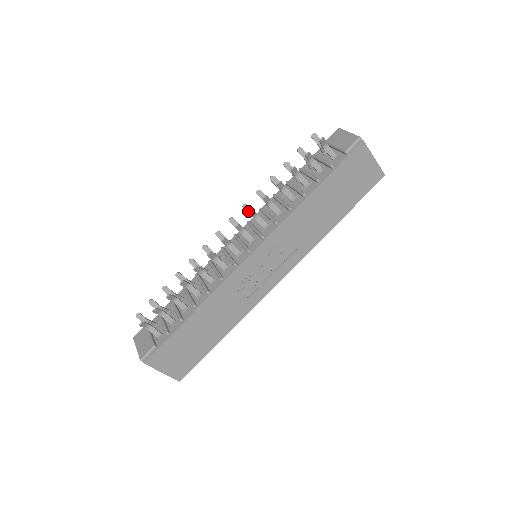
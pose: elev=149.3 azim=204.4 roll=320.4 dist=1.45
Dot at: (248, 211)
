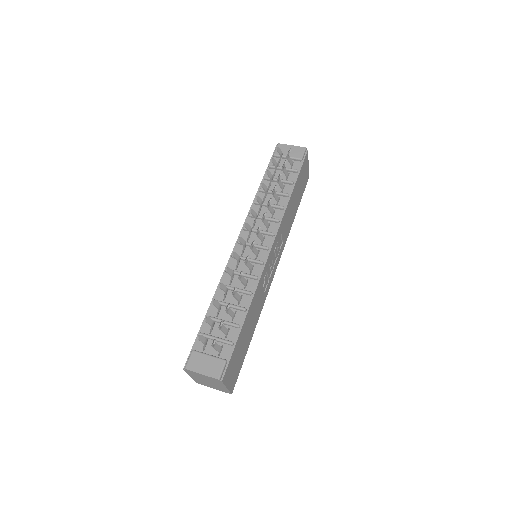
Dot at: (255, 215)
